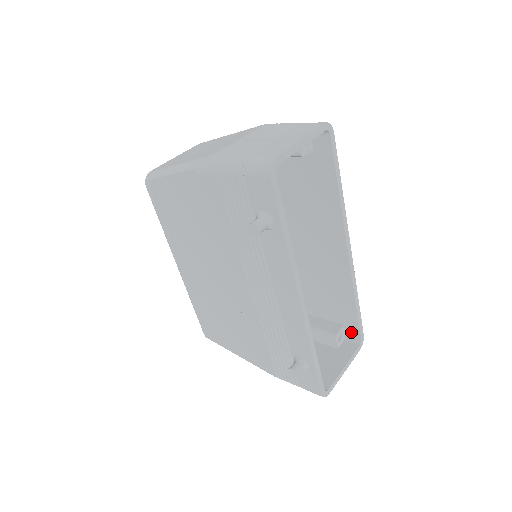
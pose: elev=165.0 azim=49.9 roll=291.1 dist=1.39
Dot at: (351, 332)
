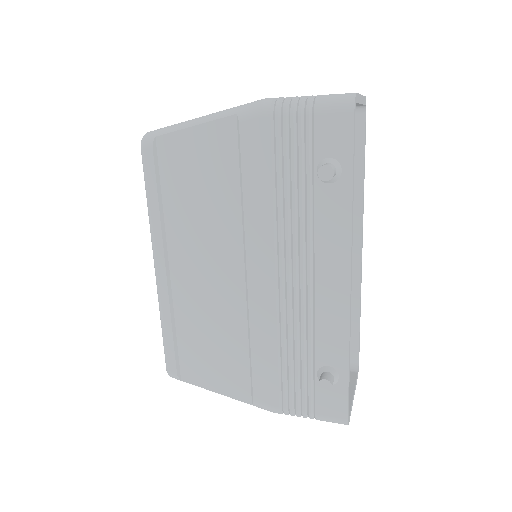
Dot at: occluded
